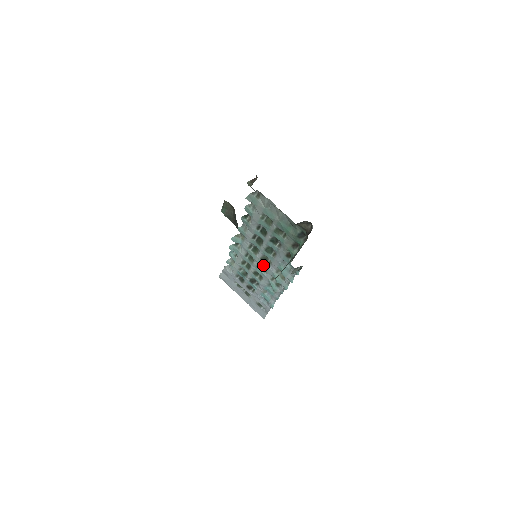
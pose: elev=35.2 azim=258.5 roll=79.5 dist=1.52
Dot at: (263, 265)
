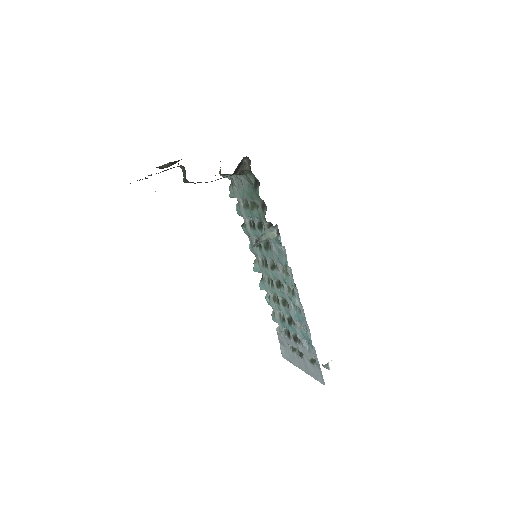
Dot at: (275, 276)
